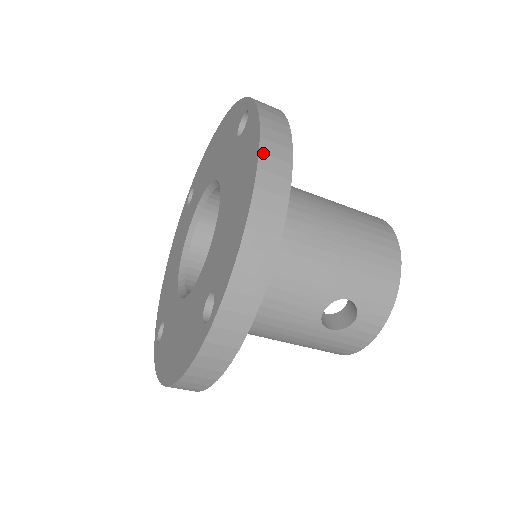
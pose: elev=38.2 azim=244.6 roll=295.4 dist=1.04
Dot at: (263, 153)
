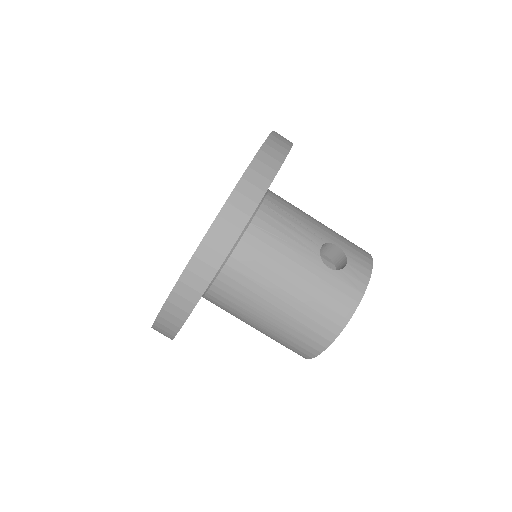
Dot at: occluded
